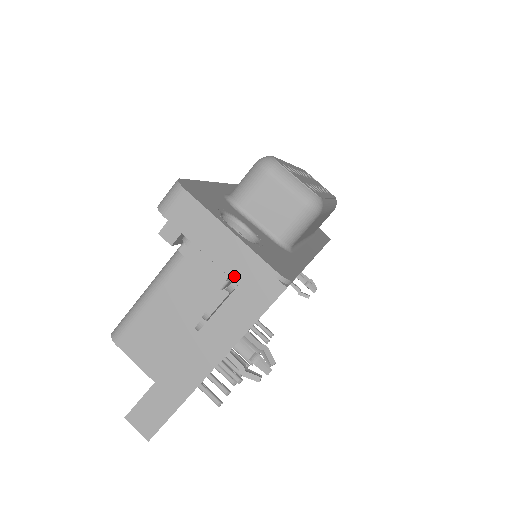
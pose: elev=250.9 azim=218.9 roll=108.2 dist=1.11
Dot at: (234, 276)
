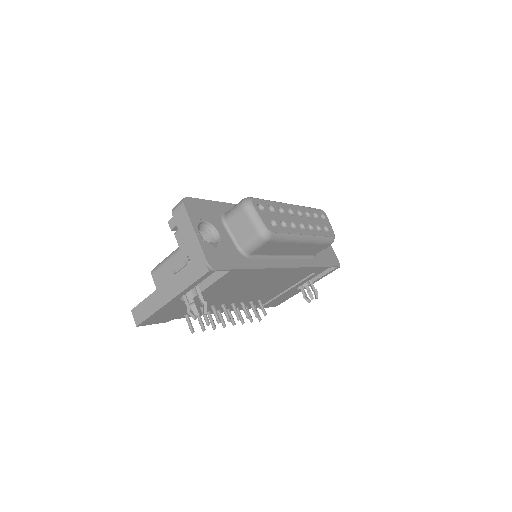
Dot at: (190, 256)
